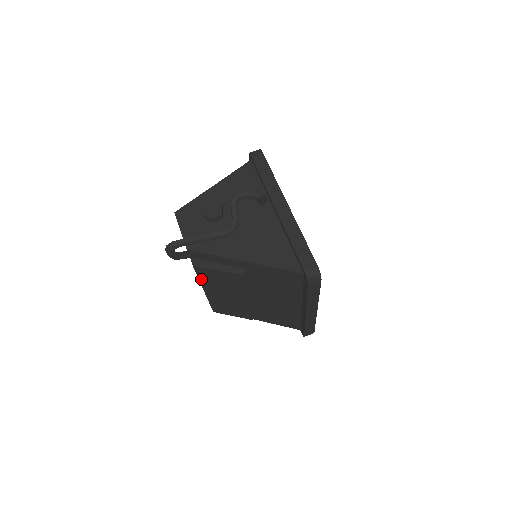
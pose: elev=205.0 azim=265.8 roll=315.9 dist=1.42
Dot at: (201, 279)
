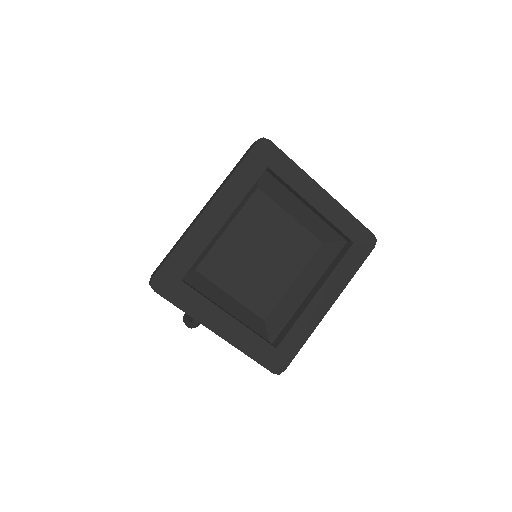
Dot at: occluded
